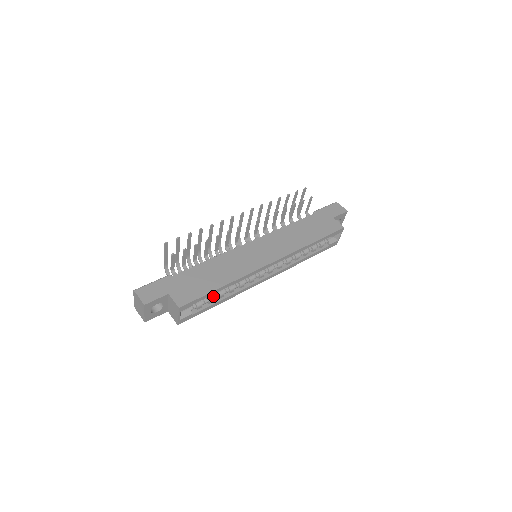
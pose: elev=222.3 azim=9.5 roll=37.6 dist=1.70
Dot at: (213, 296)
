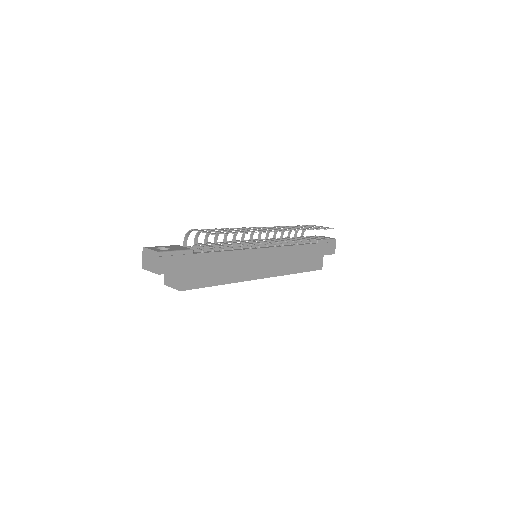
Dot at: occluded
